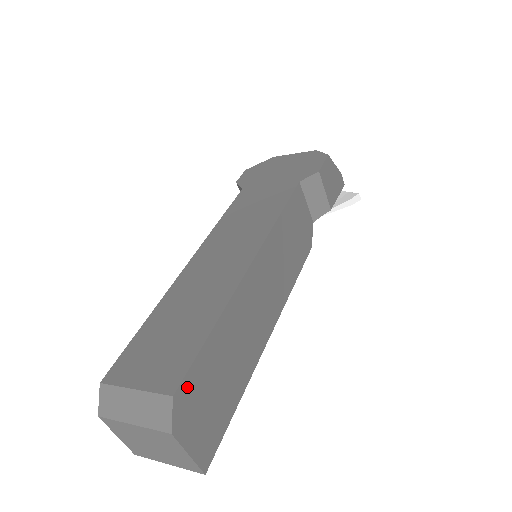
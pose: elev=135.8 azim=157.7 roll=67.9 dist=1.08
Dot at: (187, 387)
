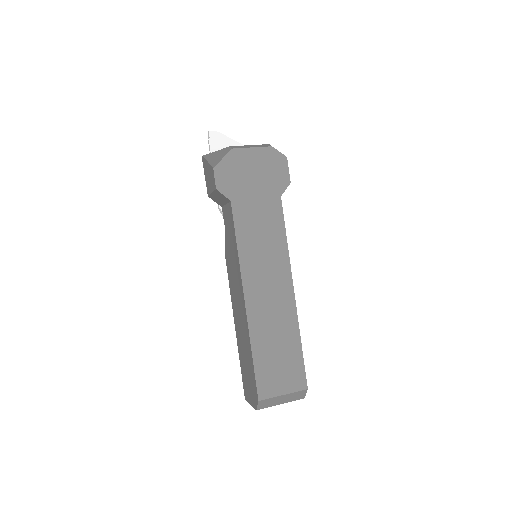
Dot at: (304, 379)
